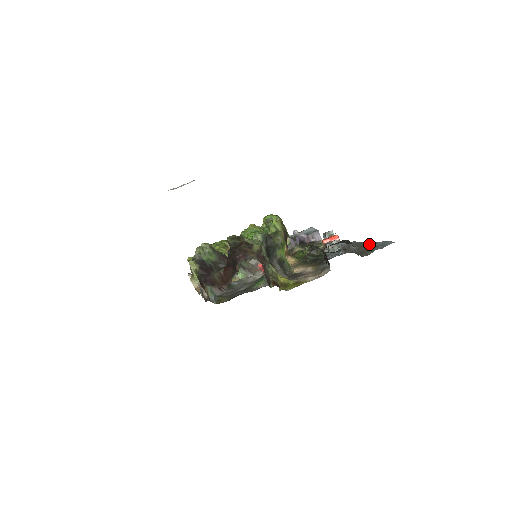
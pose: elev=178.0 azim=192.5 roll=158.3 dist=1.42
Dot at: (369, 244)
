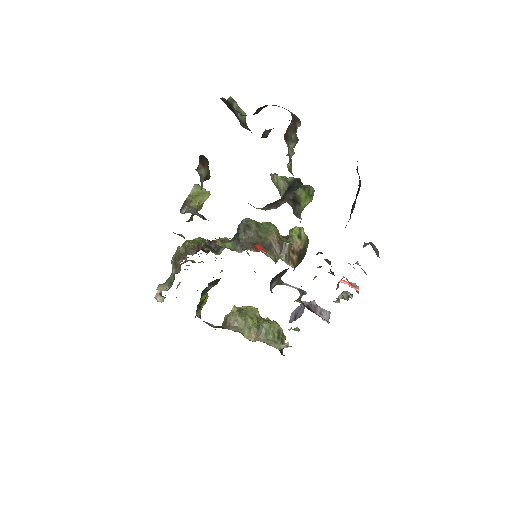
Dot at: occluded
